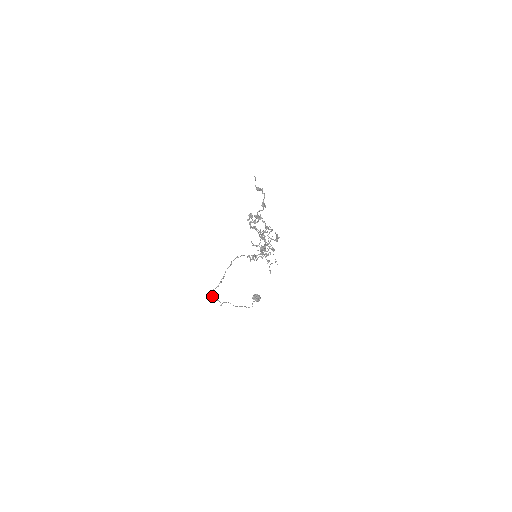
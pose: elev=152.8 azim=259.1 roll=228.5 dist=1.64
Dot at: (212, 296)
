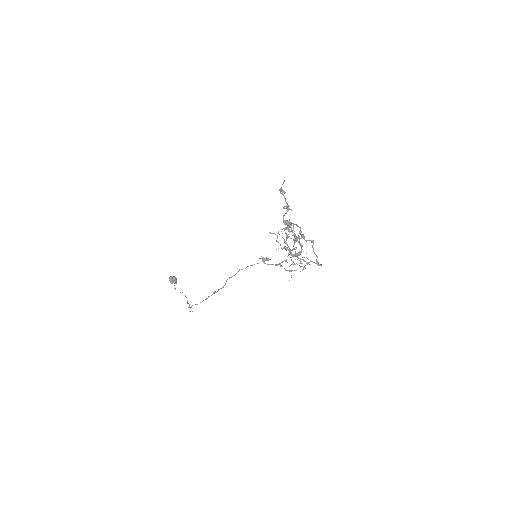
Dot at: (191, 307)
